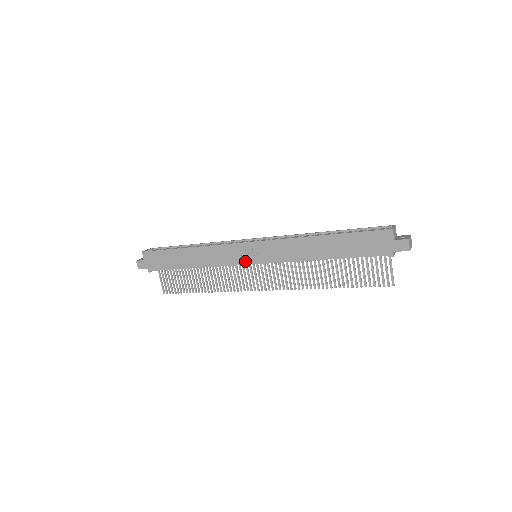
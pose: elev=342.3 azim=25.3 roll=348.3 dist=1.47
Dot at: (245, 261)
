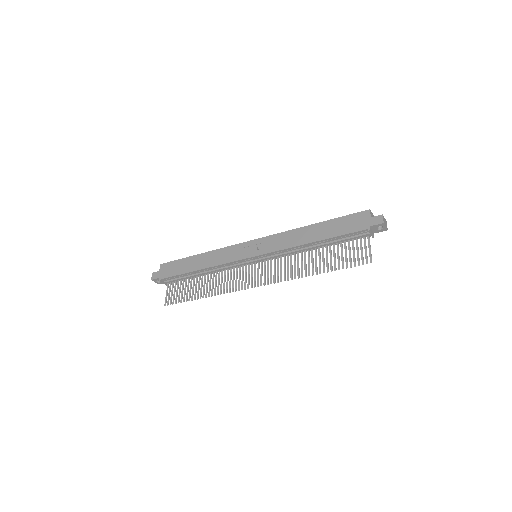
Dot at: (246, 256)
